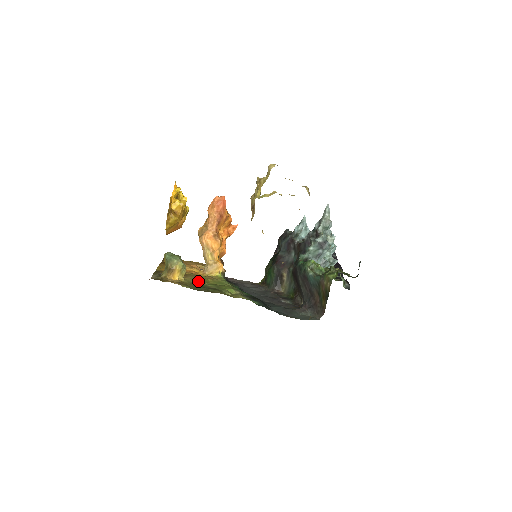
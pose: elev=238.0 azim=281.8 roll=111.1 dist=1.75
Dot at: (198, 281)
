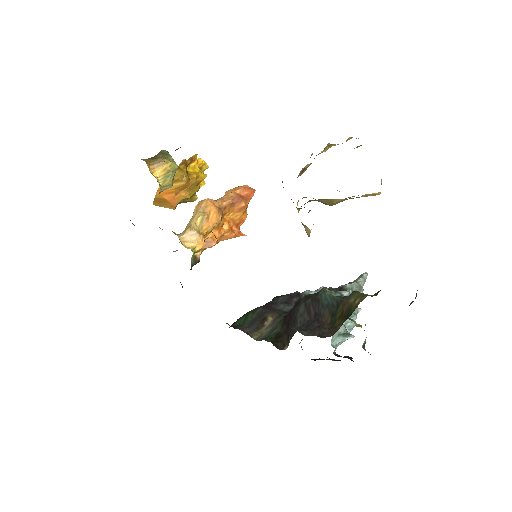
Dot at: occluded
